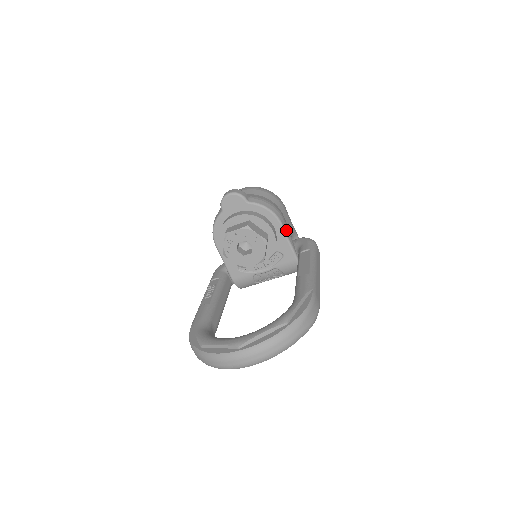
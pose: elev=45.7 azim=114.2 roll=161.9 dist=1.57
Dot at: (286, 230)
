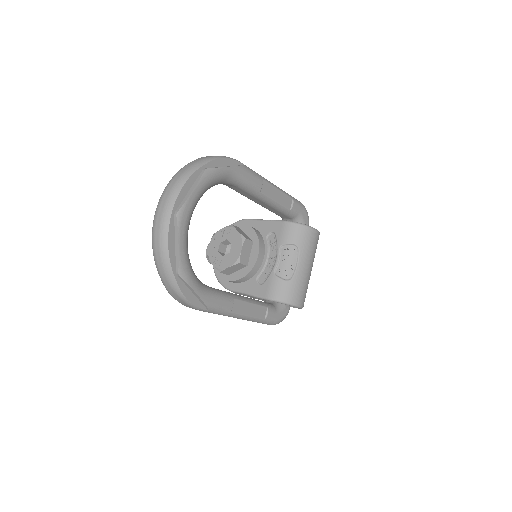
Dot at: occluded
